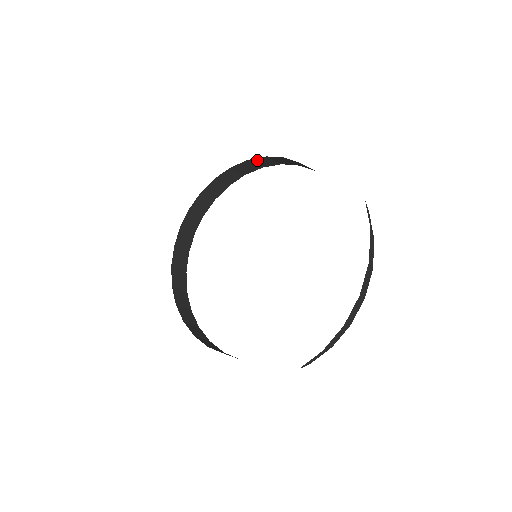
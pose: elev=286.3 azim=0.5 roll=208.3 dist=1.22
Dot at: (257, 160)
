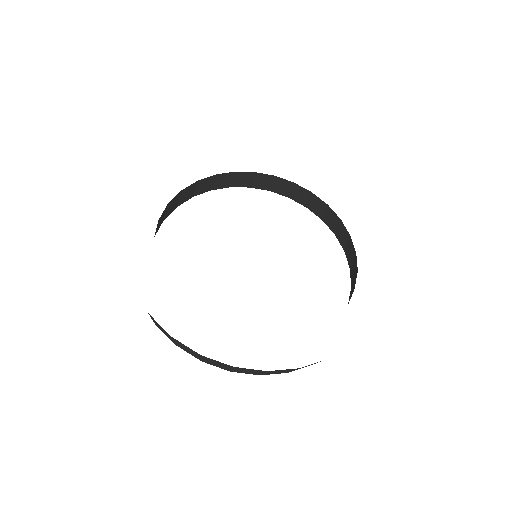
Dot at: (185, 191)
